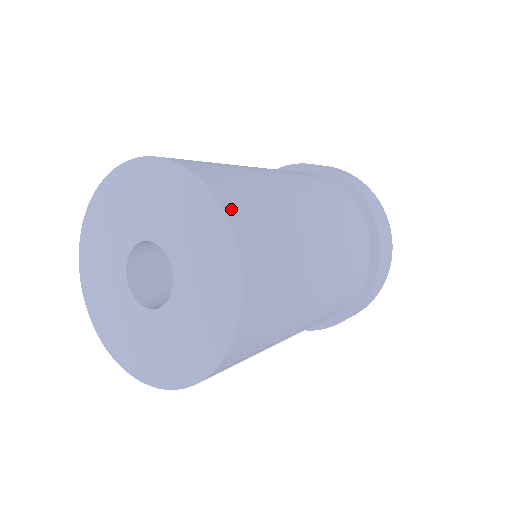
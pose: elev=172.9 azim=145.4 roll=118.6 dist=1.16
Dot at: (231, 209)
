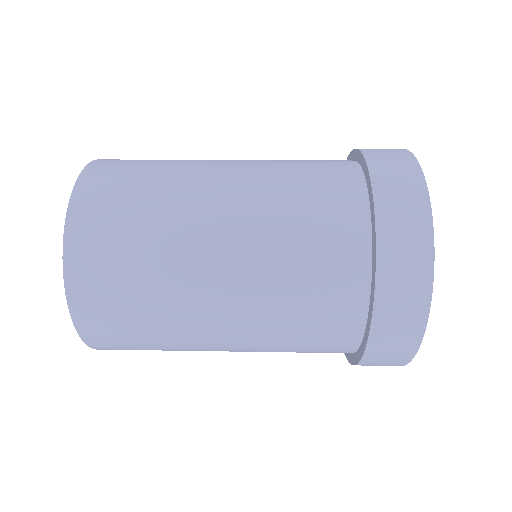
Dot at: (74, 255)
